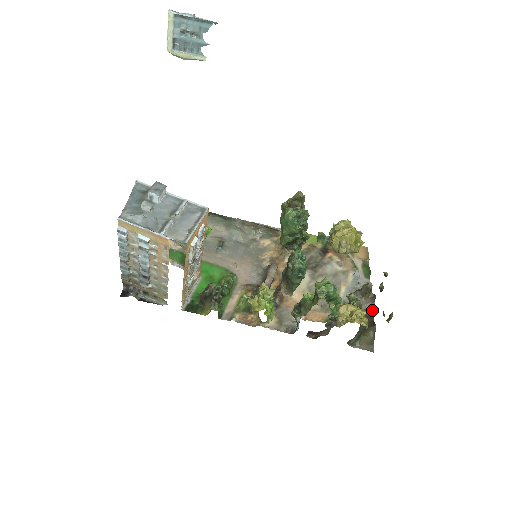
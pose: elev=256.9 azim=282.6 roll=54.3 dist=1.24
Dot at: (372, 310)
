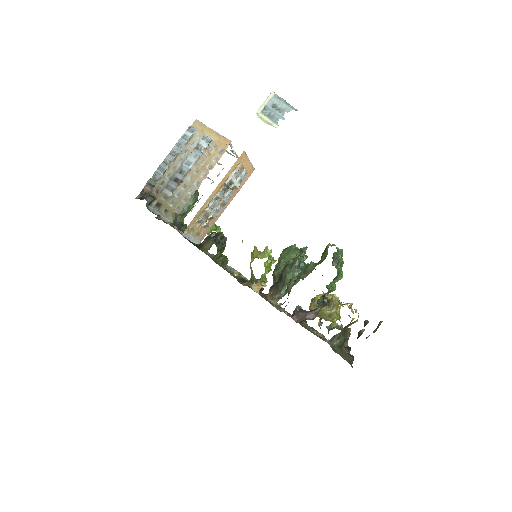
Dot at: occluded
